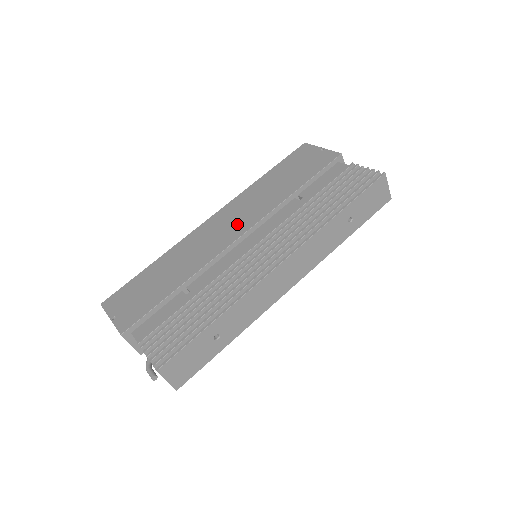
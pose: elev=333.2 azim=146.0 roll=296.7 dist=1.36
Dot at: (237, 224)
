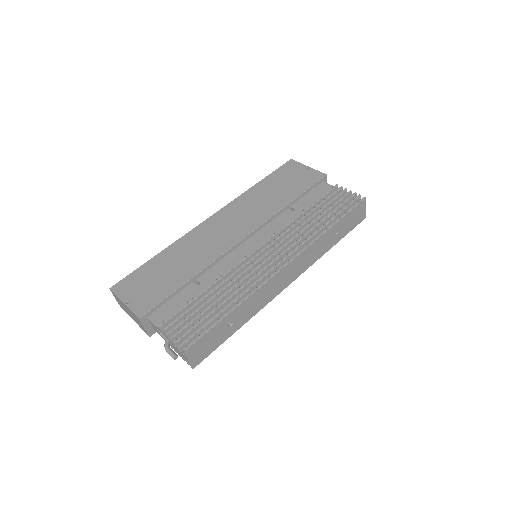
Dot at: (239, 226)
